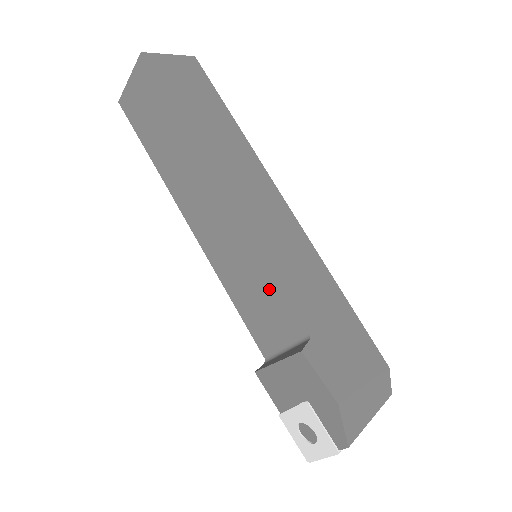
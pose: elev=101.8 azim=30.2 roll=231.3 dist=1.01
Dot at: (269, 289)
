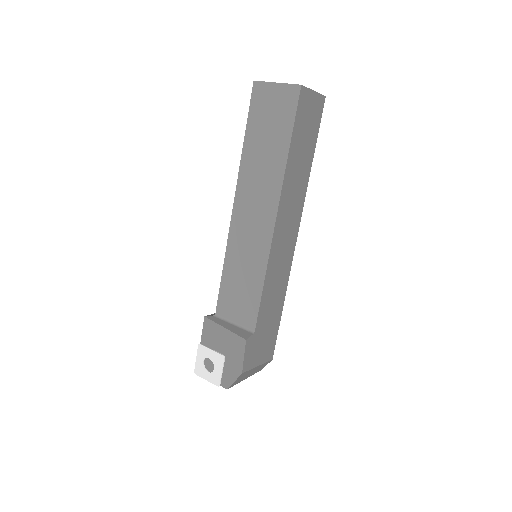
Dot at: (253, 291)
